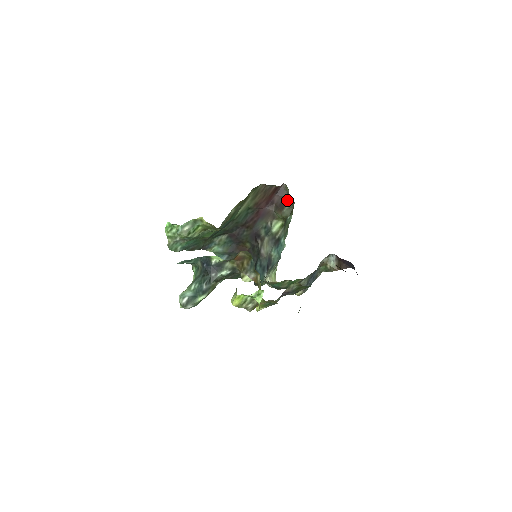
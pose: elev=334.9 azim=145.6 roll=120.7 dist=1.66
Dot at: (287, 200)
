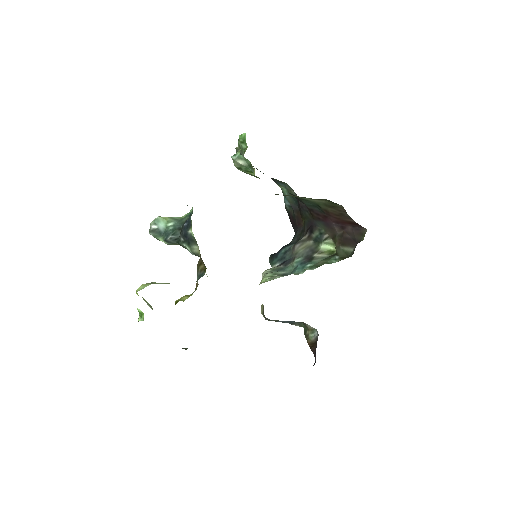
Dot at: (353, 244)
